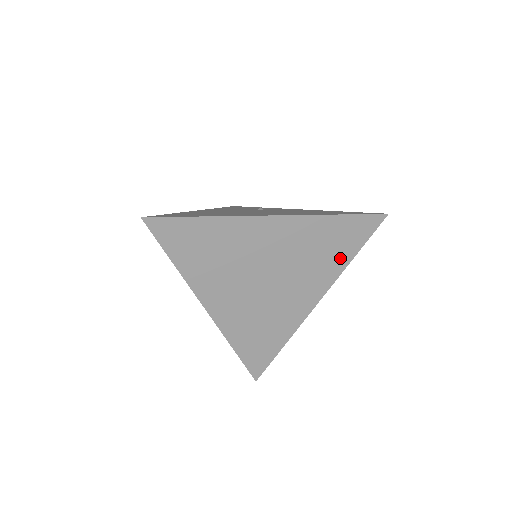
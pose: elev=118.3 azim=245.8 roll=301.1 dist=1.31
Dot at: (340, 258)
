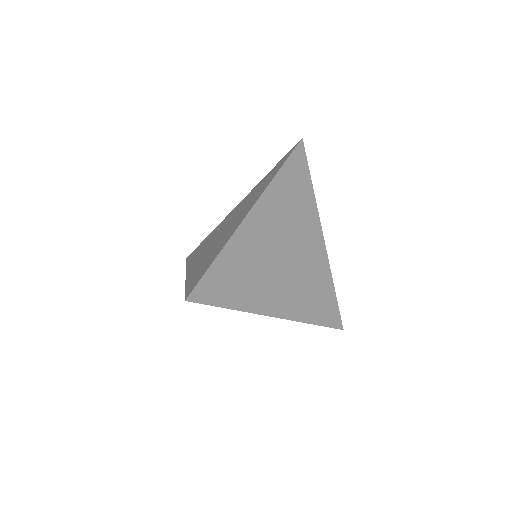
Dot at: (307, 194)
